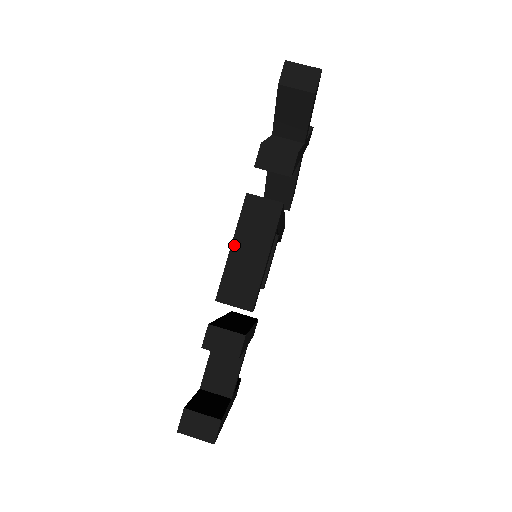
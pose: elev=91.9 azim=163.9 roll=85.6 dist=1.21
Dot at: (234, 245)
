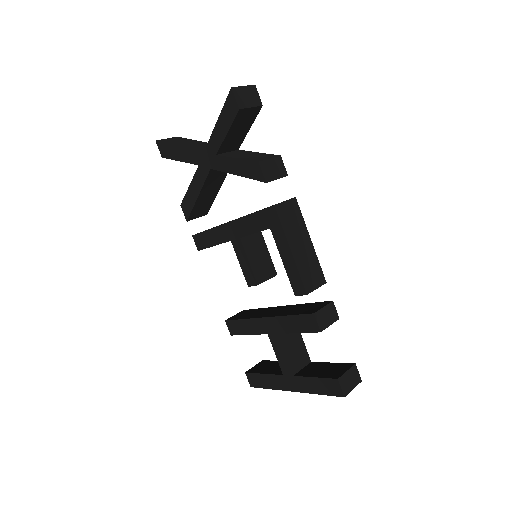
Dot at: (292, 248)
